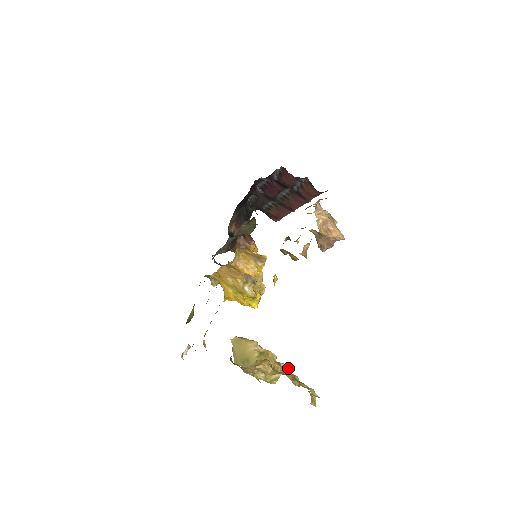
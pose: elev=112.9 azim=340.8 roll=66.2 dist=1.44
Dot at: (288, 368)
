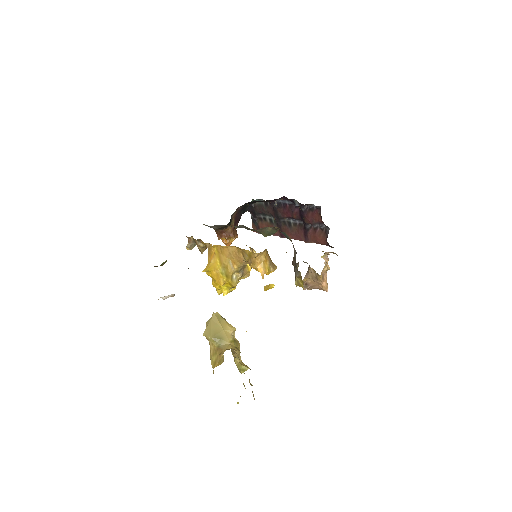
Dot at: occluded
